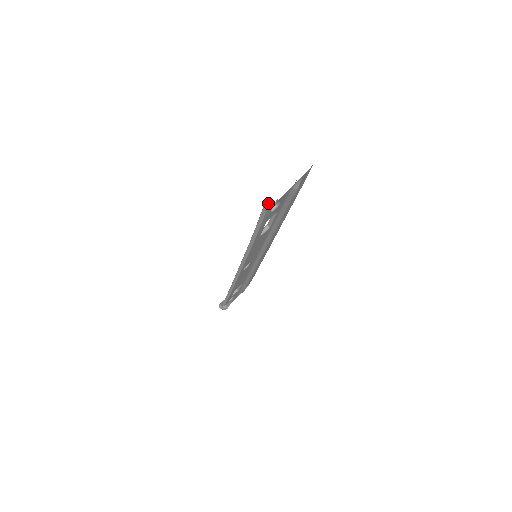
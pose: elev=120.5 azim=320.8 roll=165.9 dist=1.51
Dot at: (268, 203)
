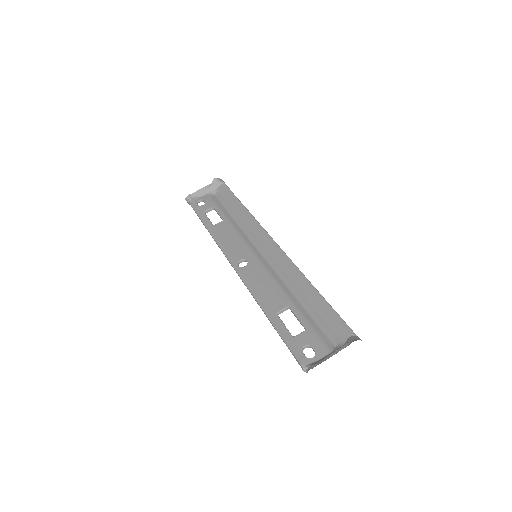
Dot at: occluded
